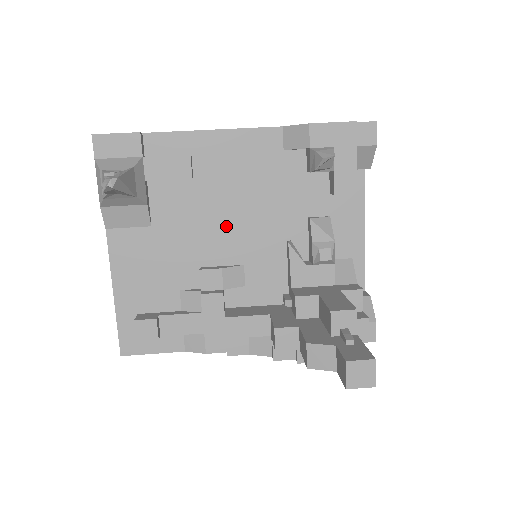
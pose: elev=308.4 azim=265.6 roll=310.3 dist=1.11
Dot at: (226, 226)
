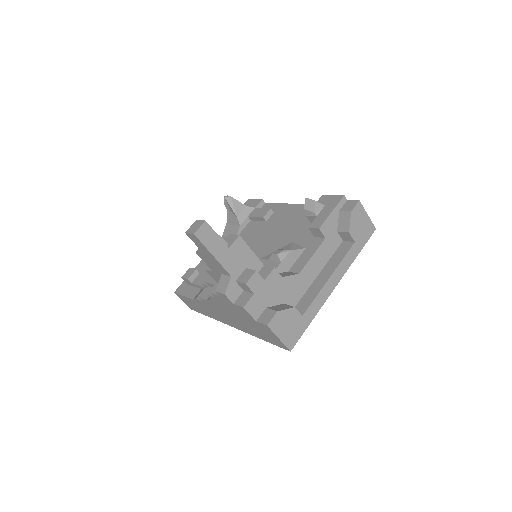
Dot at: (260, 244)
